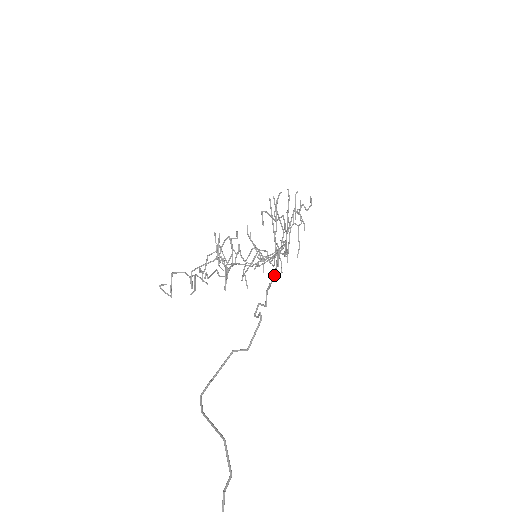
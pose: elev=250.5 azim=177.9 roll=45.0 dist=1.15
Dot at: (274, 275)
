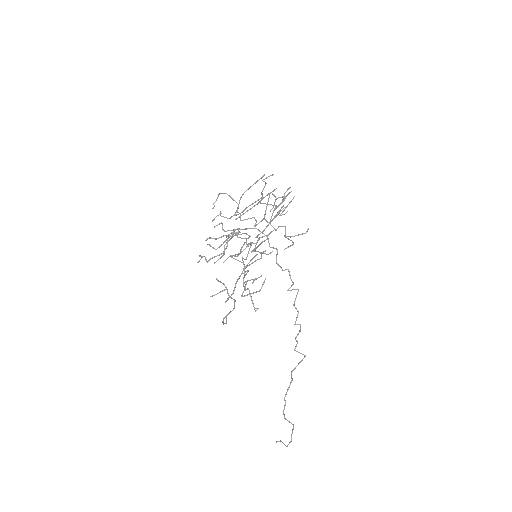
Dot at: occluded
